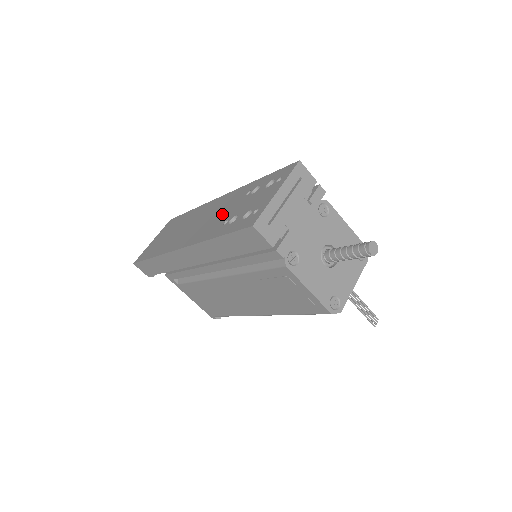
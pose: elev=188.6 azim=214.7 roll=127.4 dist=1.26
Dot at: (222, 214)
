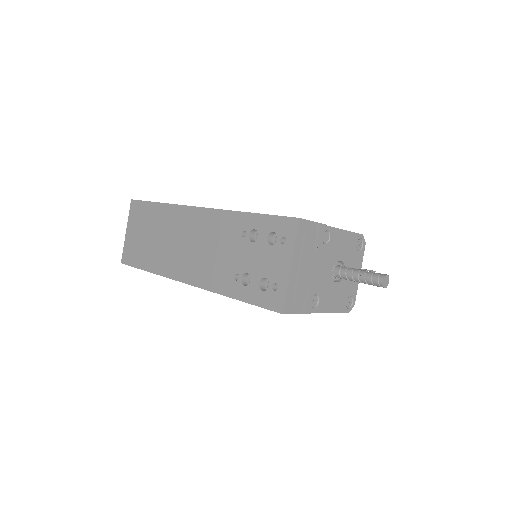
Dot at: (222, 255)
